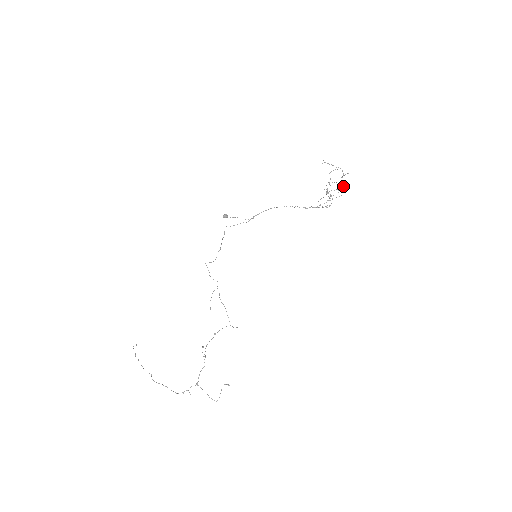
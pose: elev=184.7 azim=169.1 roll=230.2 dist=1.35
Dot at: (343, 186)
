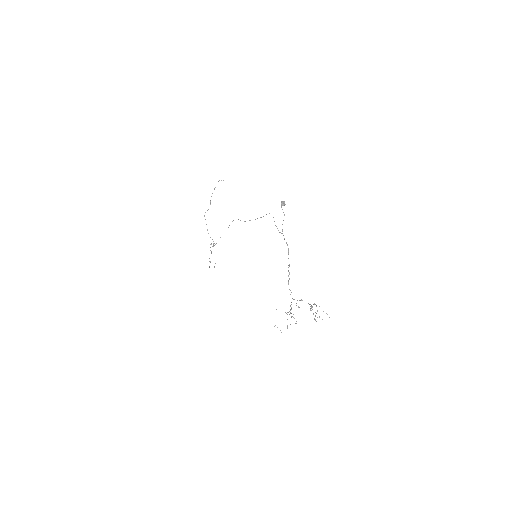
Dot at: (315, 320)
